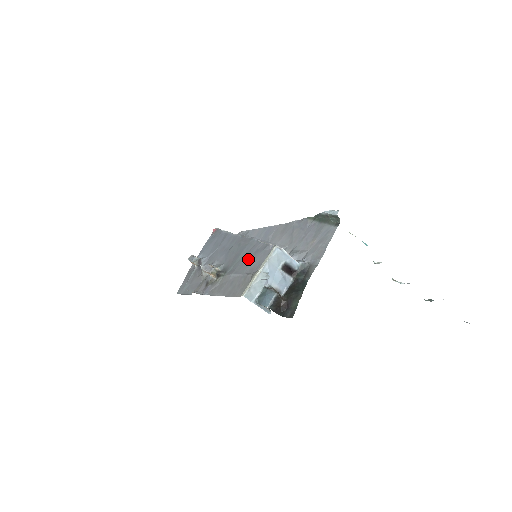
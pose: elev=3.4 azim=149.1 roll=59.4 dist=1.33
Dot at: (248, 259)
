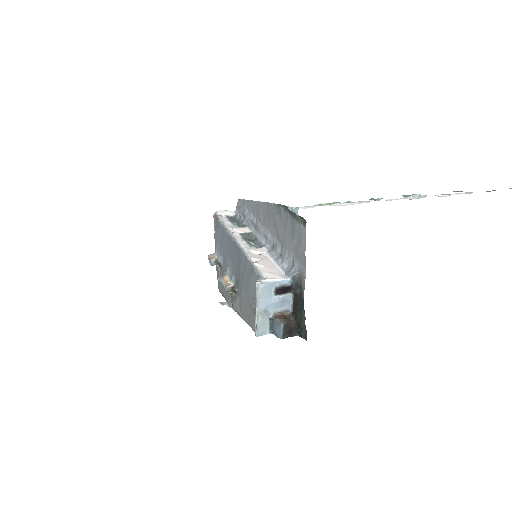
Dot at: (246, 281)
